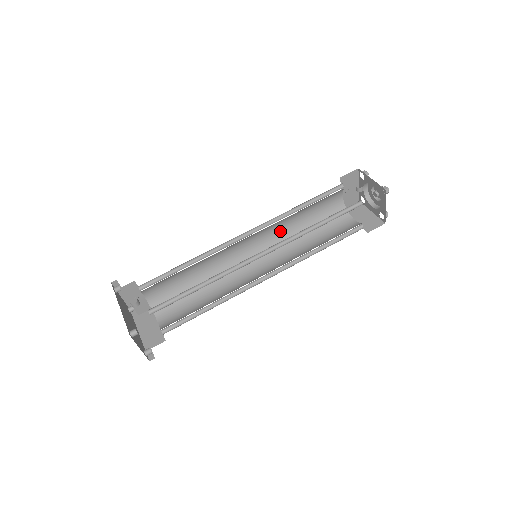
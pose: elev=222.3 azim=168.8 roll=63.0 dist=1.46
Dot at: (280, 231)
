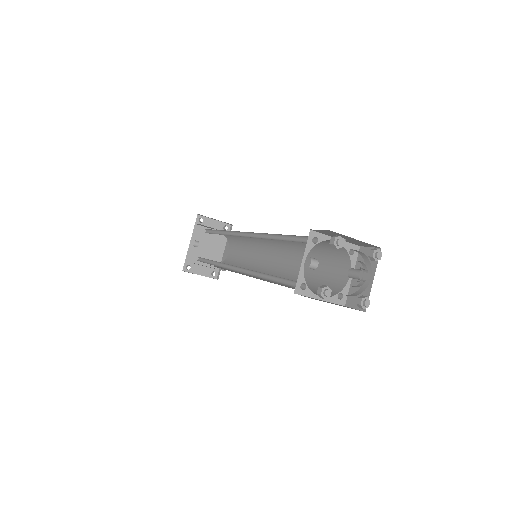
Dot at: occluded
